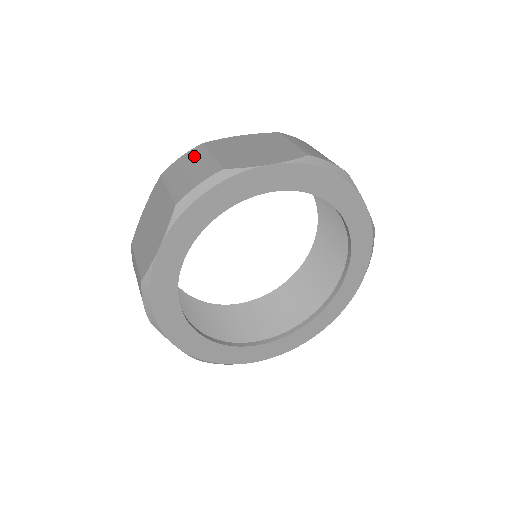
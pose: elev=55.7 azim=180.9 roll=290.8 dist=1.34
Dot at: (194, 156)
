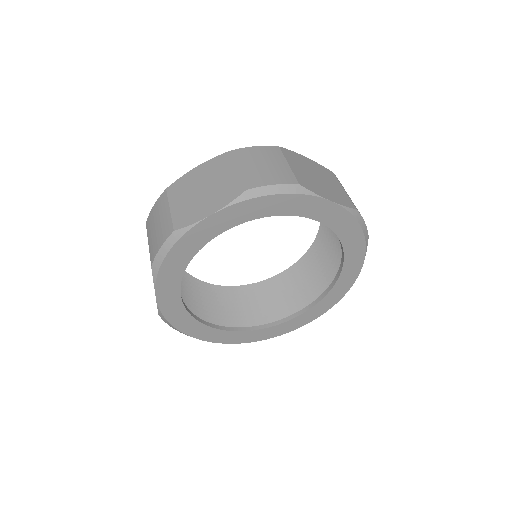
Dot at: (271, 154)
